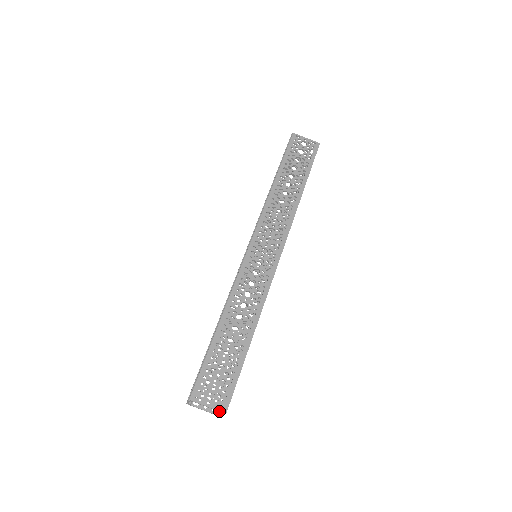
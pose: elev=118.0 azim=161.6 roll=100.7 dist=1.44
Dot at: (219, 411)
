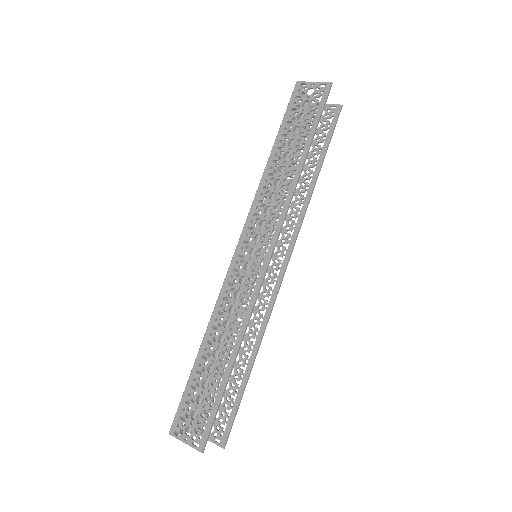
Dot at: (196, 449)
